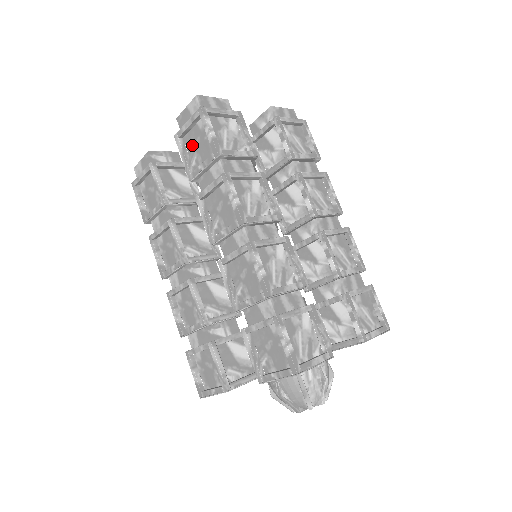
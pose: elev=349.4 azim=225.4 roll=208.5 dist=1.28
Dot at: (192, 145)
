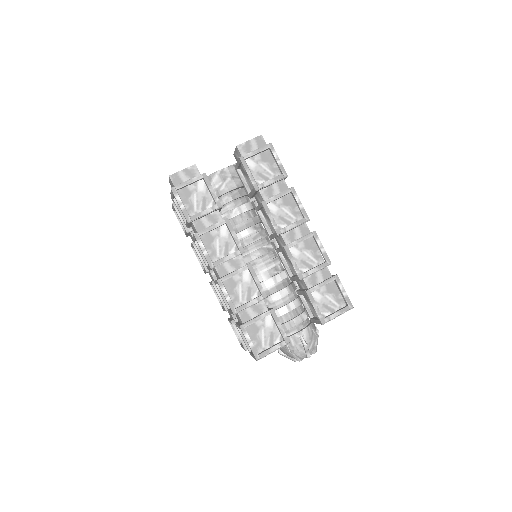
Dot at: occluded
